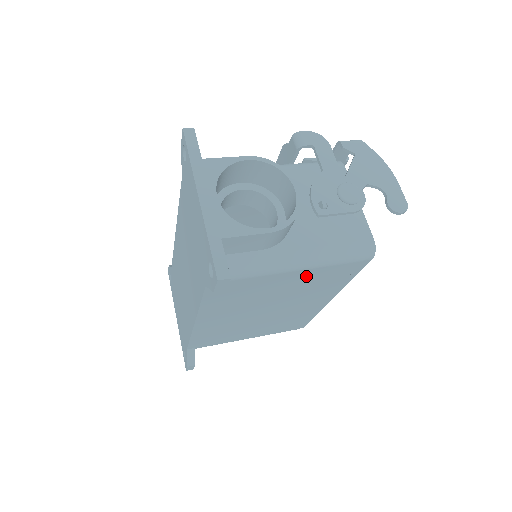
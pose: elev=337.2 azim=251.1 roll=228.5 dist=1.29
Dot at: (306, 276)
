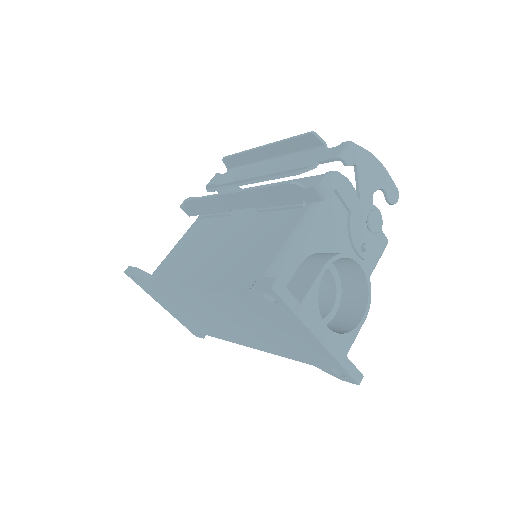
Dot at: occluded
